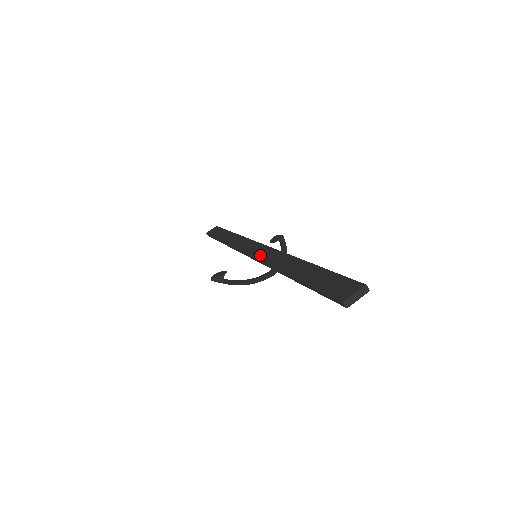
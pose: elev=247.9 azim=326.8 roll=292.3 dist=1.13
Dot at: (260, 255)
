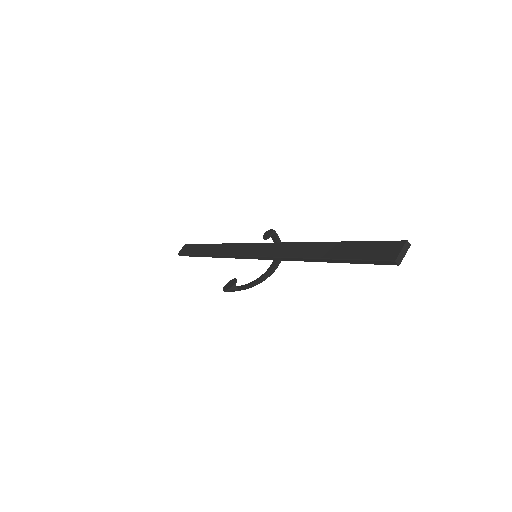
Dot at: (266, 253)
